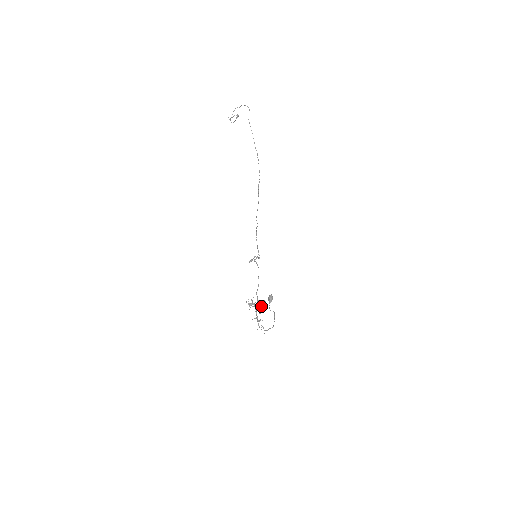
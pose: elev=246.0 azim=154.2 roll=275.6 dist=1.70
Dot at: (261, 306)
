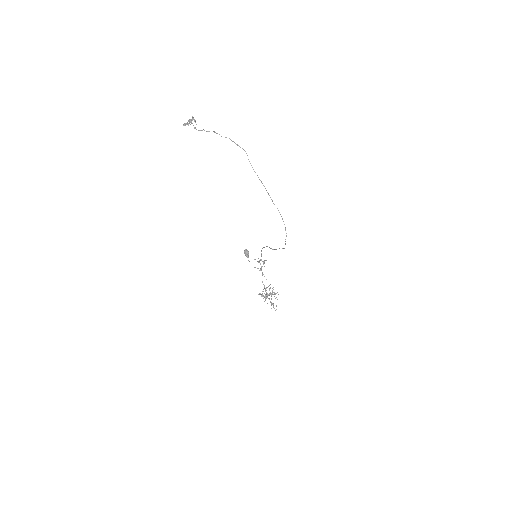
Dot at: occluded
